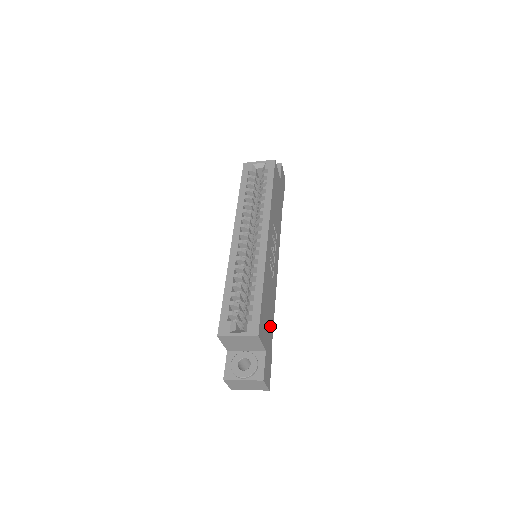
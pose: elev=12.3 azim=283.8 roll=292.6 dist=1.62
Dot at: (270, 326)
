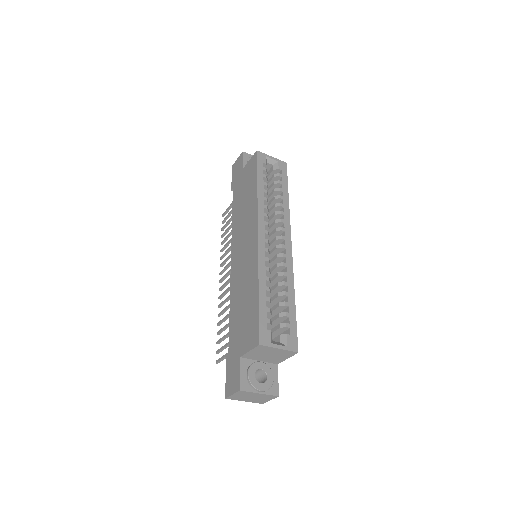
Dot at: occluded
